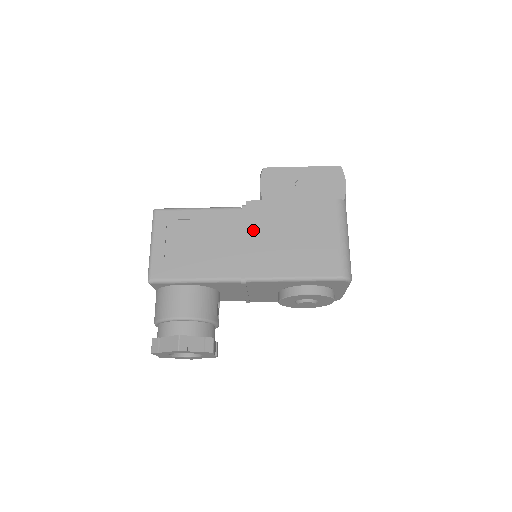
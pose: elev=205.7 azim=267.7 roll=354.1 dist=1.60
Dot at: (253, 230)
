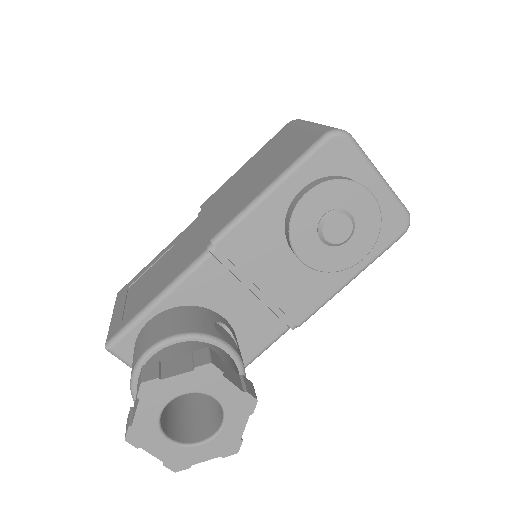
Dot at: (211, 210)
